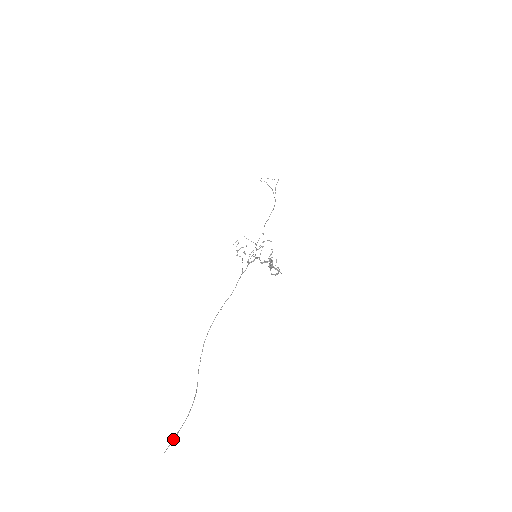
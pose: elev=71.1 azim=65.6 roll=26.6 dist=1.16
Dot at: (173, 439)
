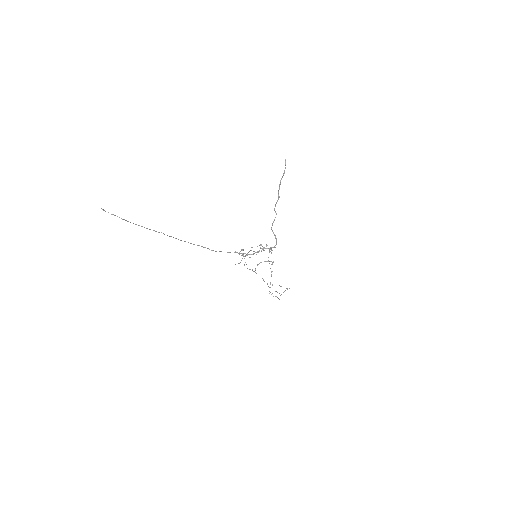
Dot at: occluded
